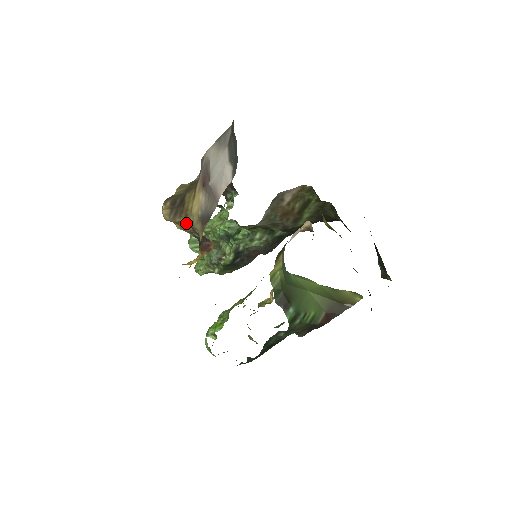
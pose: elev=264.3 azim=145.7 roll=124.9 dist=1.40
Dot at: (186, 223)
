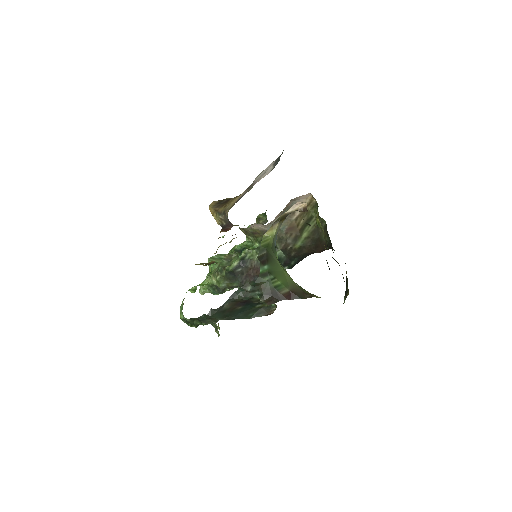
Dot at: (222, 211)
